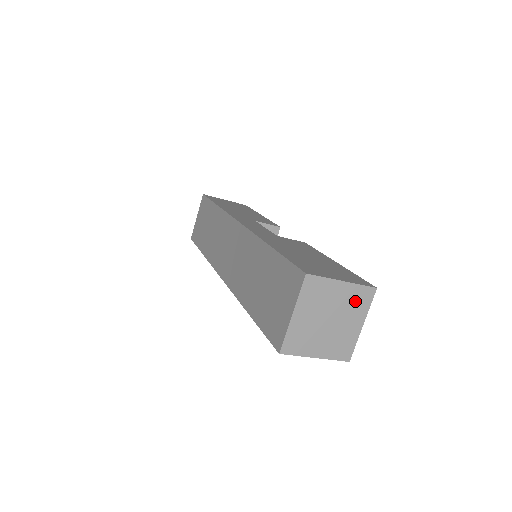
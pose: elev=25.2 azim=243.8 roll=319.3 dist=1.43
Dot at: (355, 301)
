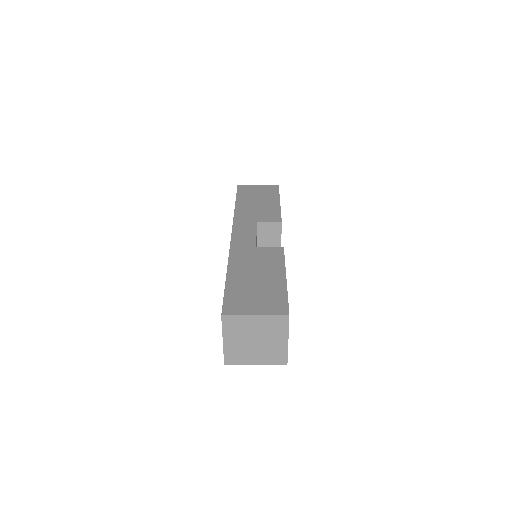
Dot at: (273, 326)
